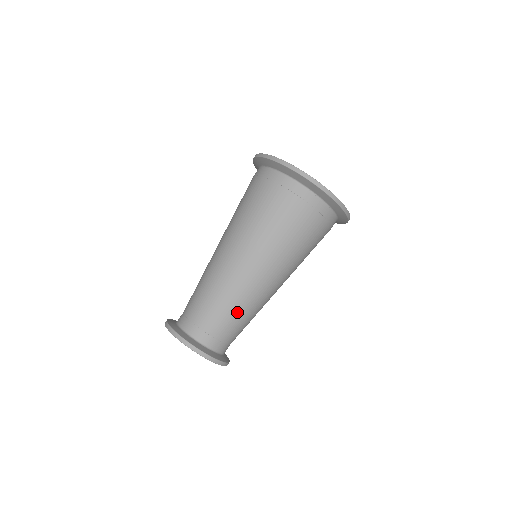
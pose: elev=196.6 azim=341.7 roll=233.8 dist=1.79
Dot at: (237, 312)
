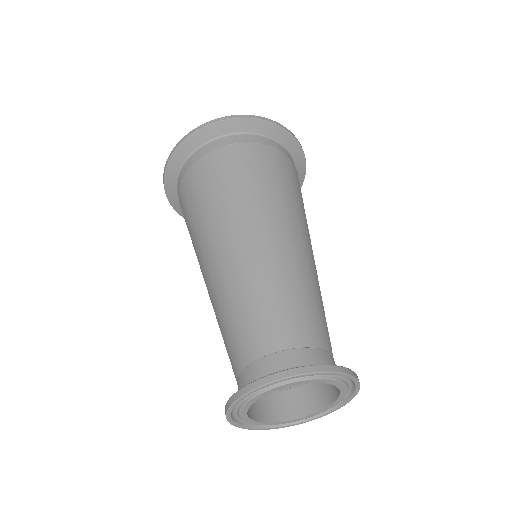
Dot at: (290, 294)
